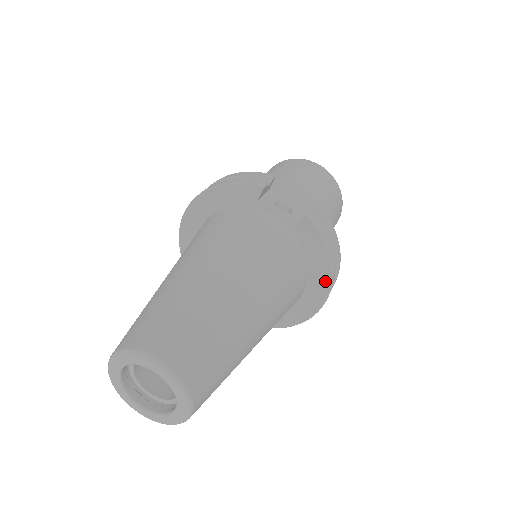
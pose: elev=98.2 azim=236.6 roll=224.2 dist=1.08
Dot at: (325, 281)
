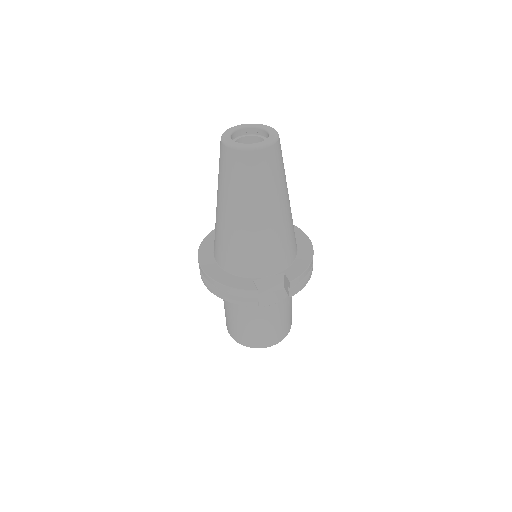
Dot at: occluded
